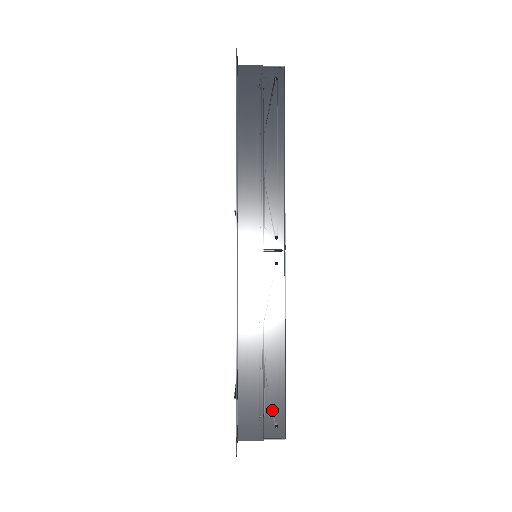
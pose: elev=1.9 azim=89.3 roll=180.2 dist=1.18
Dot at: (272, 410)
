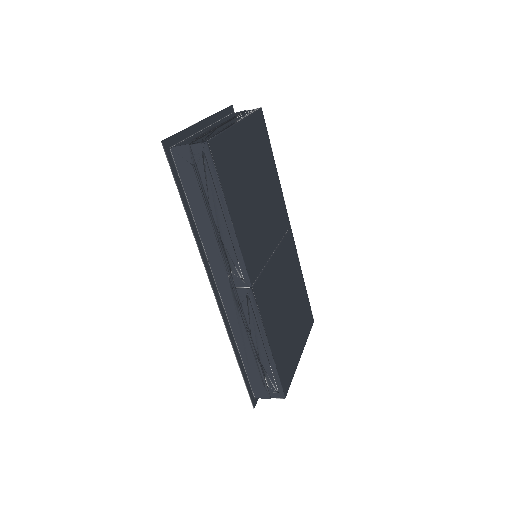
Dot at: (272, 383)
